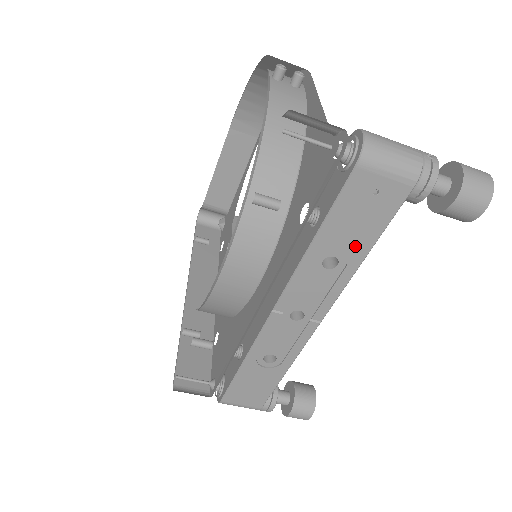
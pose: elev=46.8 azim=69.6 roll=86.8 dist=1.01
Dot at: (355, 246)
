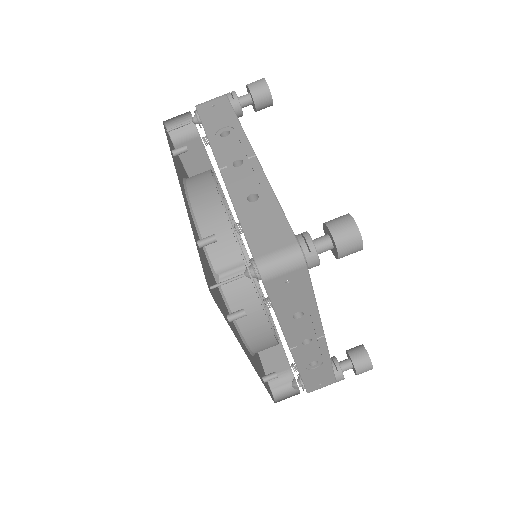
Dot at: (228, 121)
